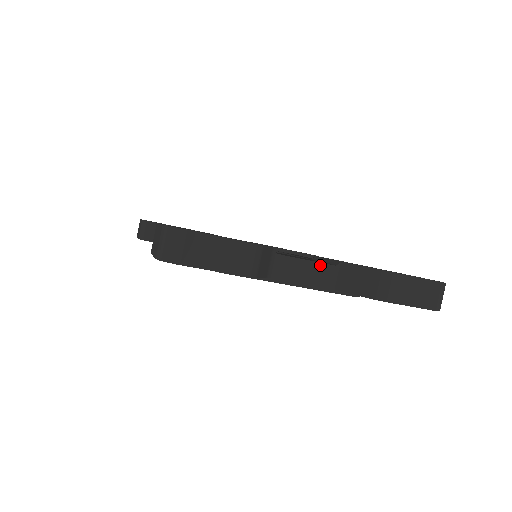
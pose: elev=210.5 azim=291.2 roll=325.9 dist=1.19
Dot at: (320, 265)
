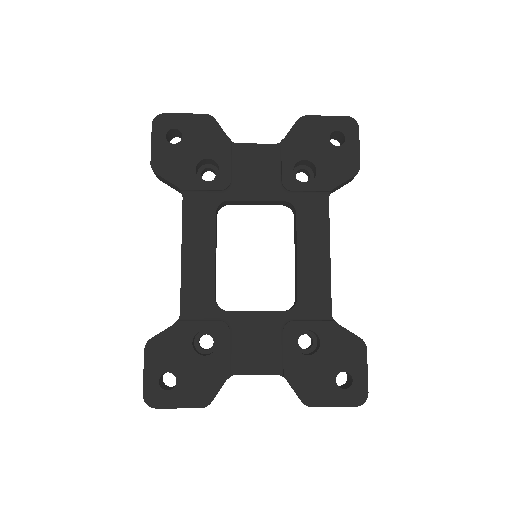
Dot at: (268, 374)
